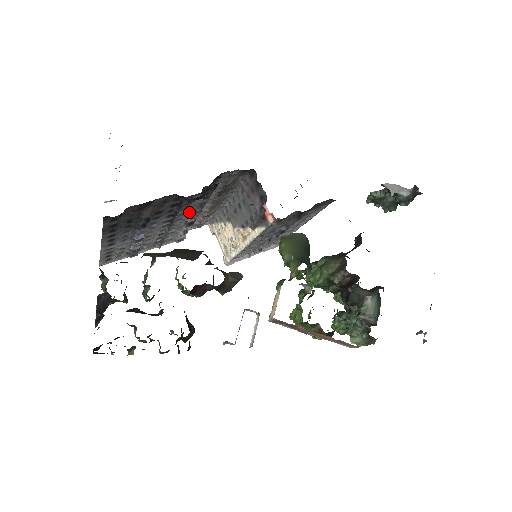
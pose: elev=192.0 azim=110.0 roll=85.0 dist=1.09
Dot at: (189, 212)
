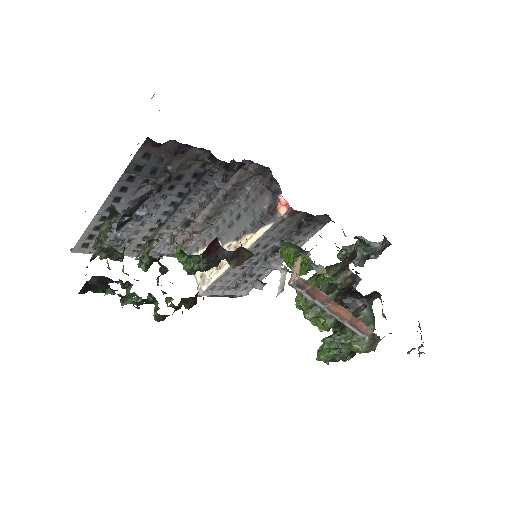
Dot at: (195, 203)
